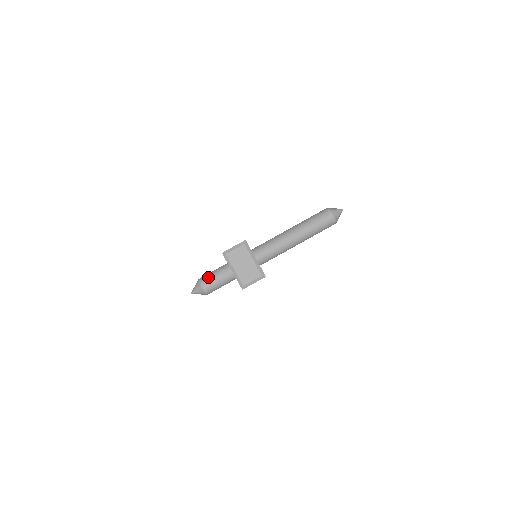
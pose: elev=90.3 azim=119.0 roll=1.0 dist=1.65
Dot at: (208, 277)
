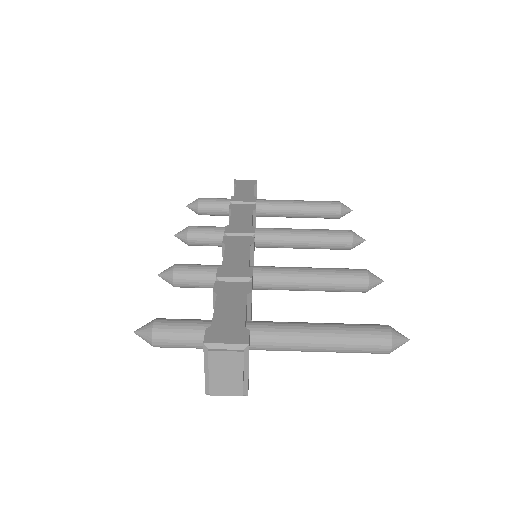
Dot at: (168, 332)
